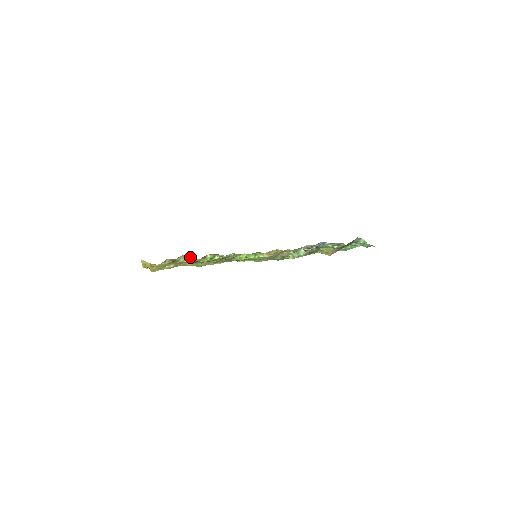
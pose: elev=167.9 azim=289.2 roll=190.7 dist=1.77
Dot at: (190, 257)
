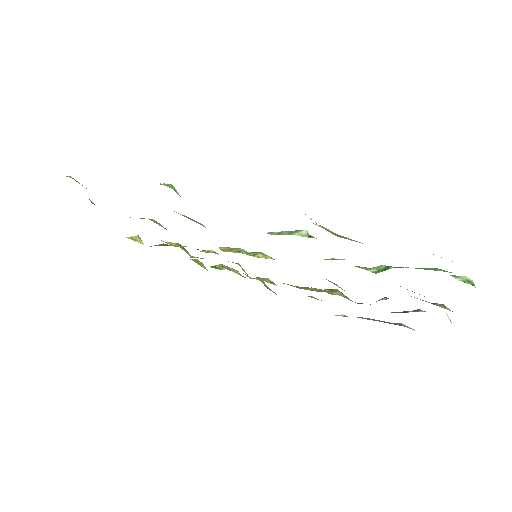
Dot at: (203, 265)
